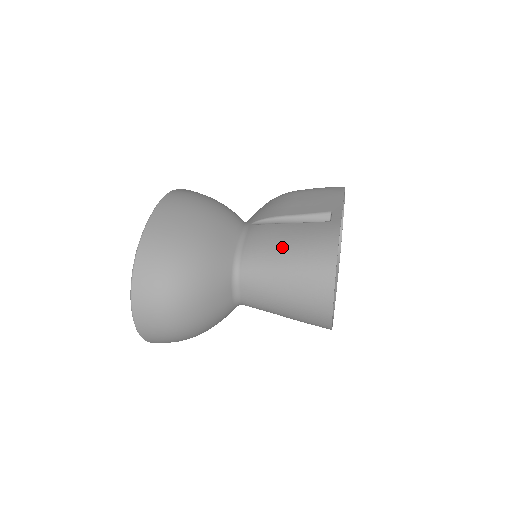
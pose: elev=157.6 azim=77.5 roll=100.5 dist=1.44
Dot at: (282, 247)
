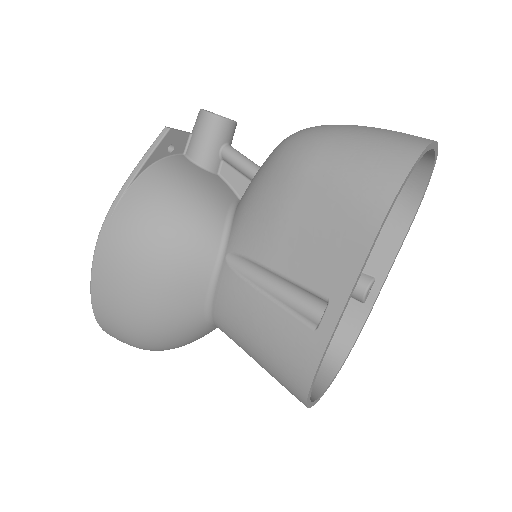
Dot at: (250, 341)
